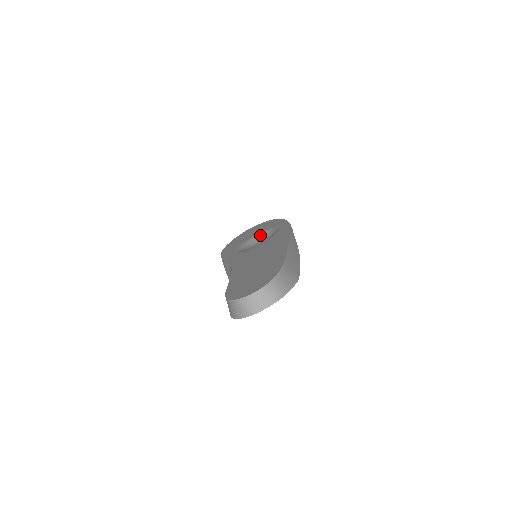
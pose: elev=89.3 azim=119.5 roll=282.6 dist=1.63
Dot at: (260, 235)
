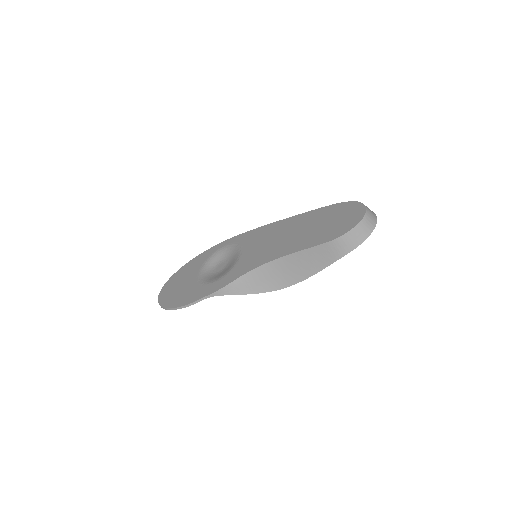
Dot at: (206, 268)
